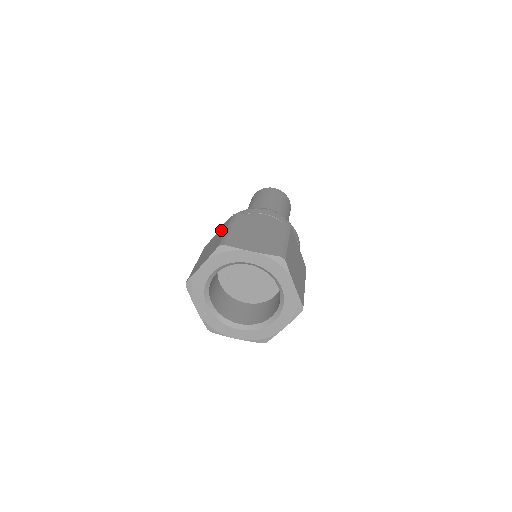
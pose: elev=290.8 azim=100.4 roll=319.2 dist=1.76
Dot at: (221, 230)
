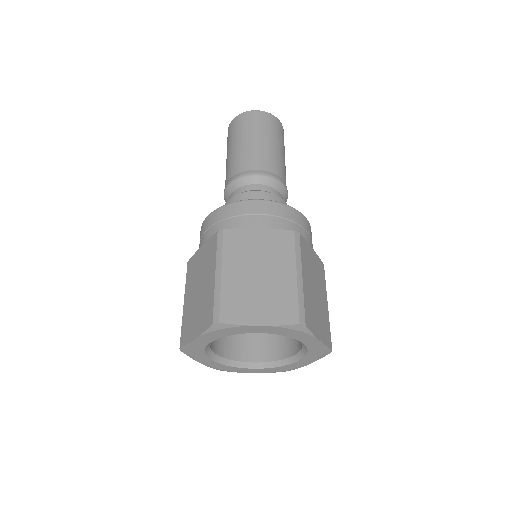
Dot at: (206, 256)
